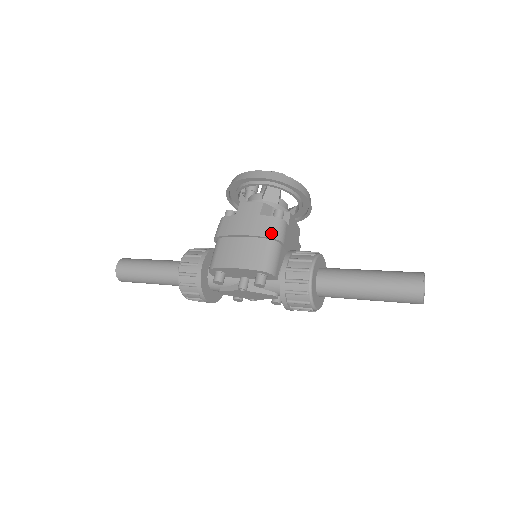
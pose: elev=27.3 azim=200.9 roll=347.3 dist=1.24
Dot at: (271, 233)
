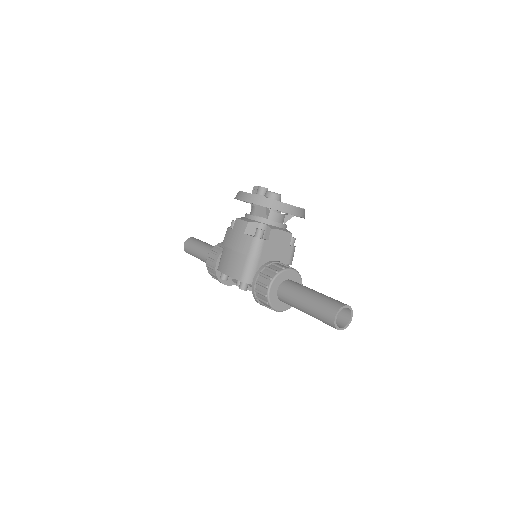
Dot at: (248, 251)
